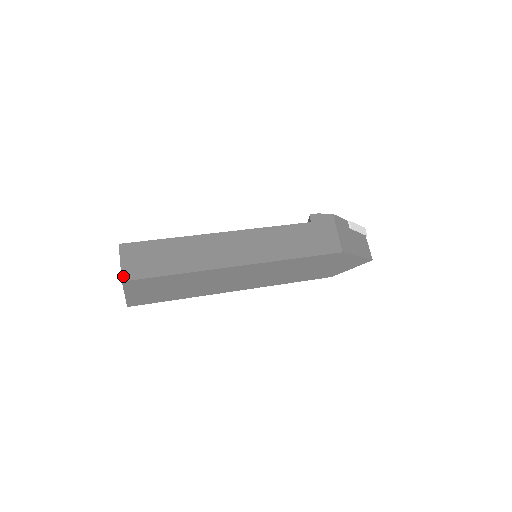
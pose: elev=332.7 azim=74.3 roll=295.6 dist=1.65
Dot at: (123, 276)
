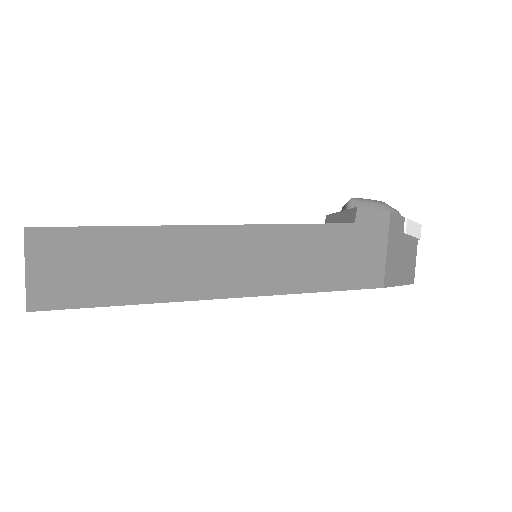
Dot at: (29, 301)
